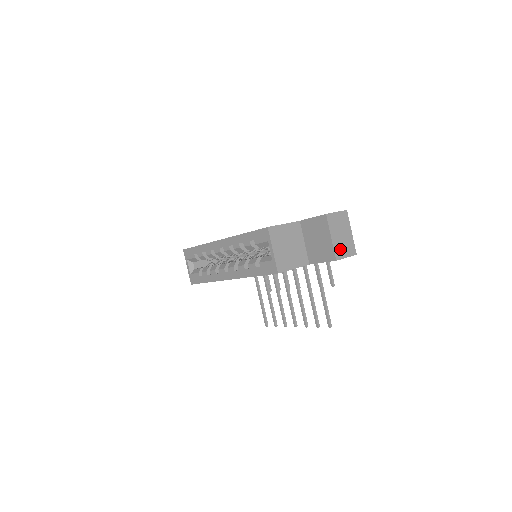
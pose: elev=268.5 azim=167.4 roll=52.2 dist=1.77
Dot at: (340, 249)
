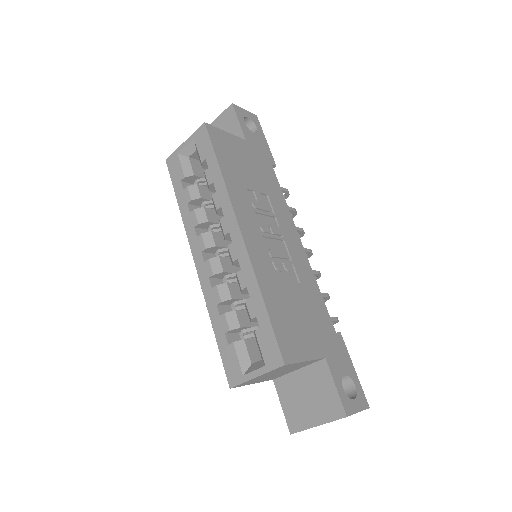
Dot at: occluded
